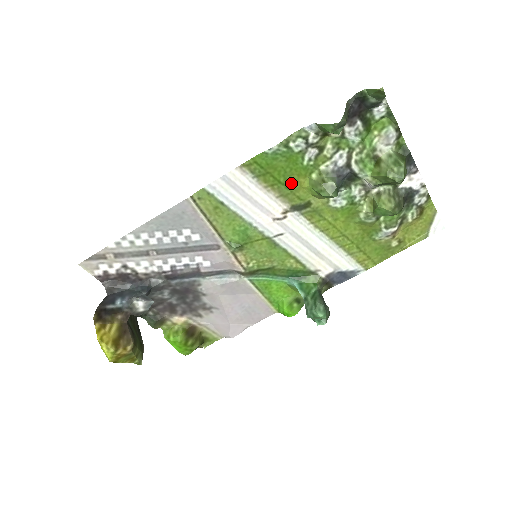
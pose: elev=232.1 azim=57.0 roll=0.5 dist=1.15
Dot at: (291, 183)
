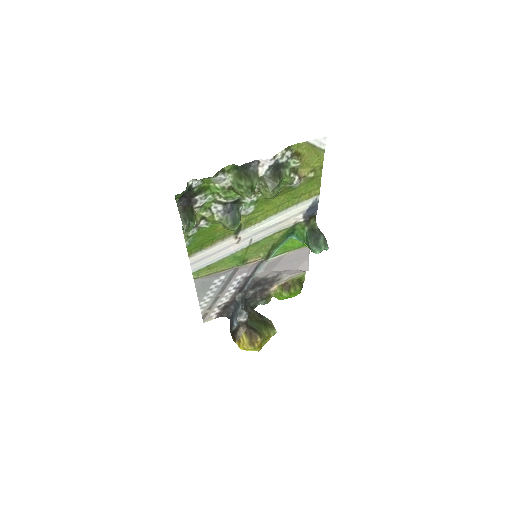
Dot at: (217, 233)
